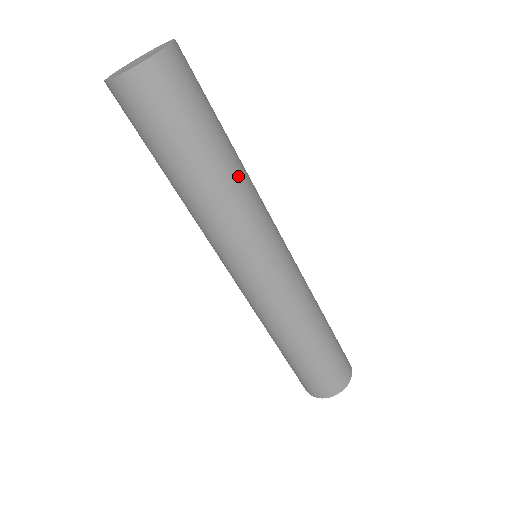
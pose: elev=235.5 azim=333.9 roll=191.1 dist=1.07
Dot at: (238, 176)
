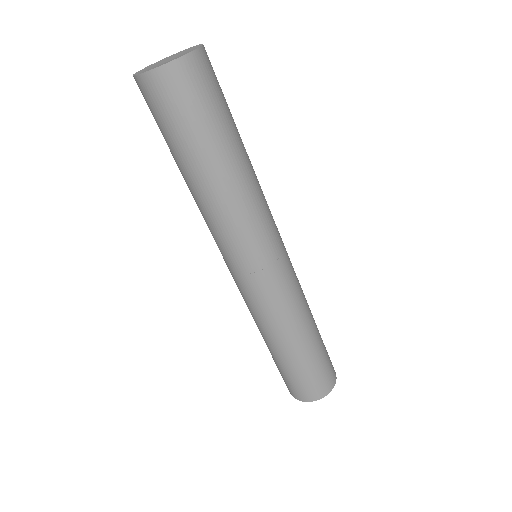
Dot at: occluded
